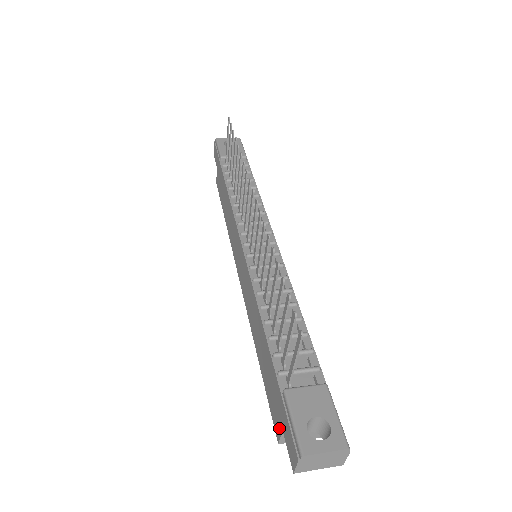
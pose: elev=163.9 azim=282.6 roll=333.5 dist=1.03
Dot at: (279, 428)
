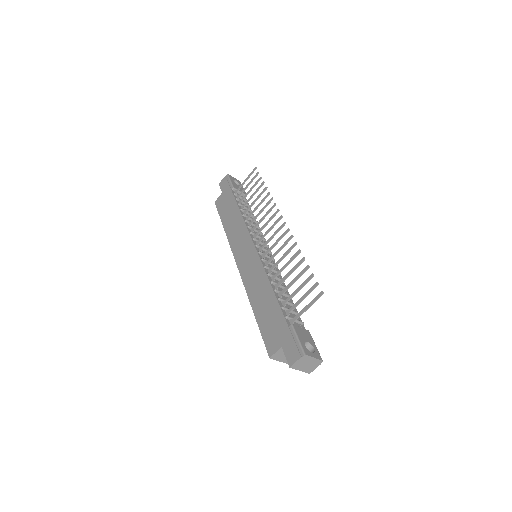
Dot at: (276, 347)
